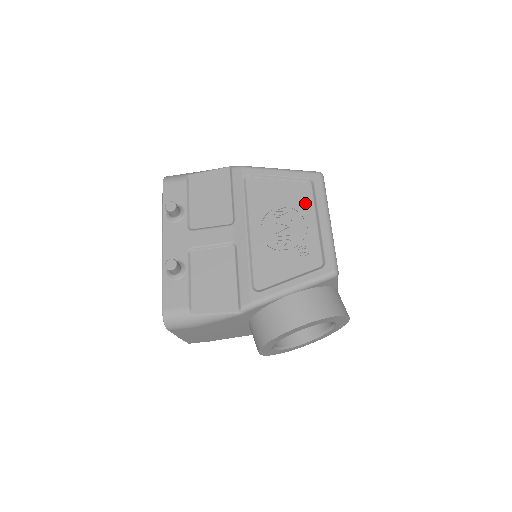
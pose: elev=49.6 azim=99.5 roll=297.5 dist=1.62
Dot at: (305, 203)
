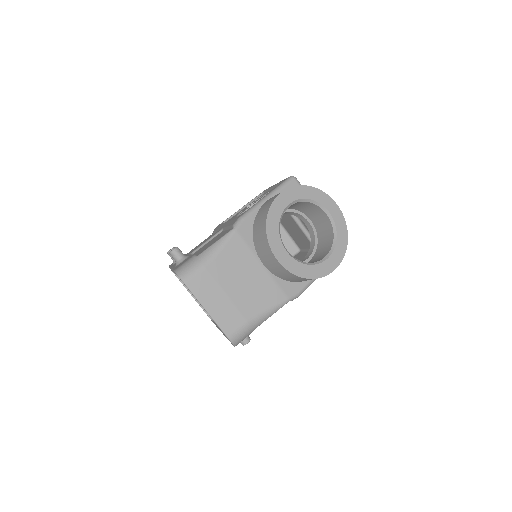
Dot at: occluded
